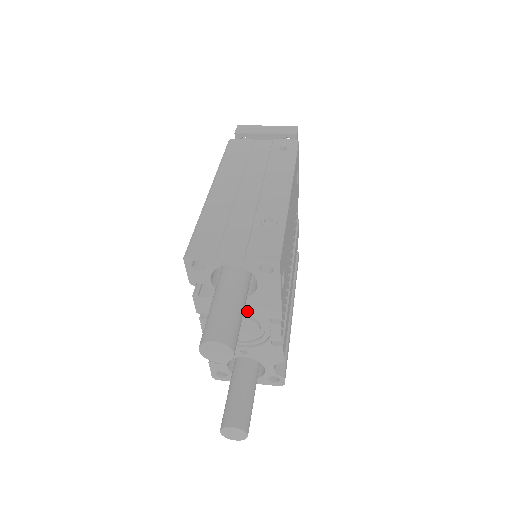
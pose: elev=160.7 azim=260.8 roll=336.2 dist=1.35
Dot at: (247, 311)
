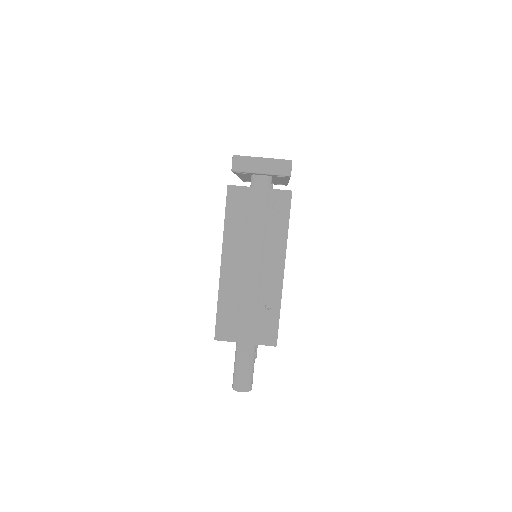
Dot at: occluded
